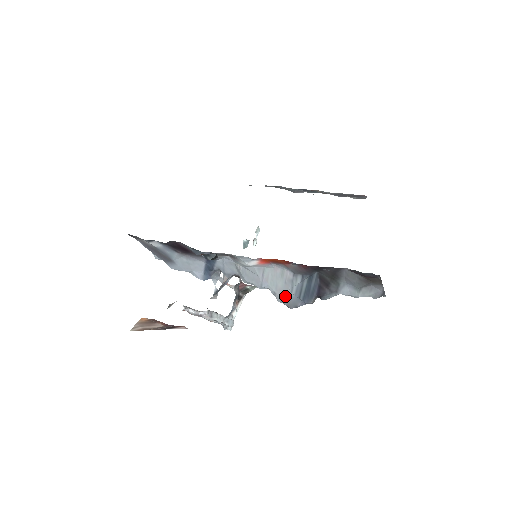
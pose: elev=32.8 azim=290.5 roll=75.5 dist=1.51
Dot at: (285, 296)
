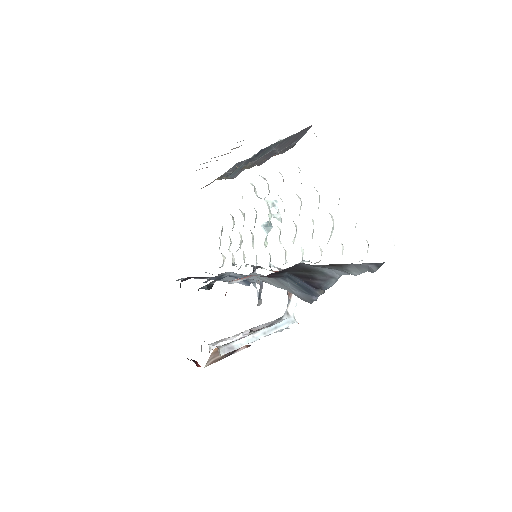
Dot at: (295, 294)
